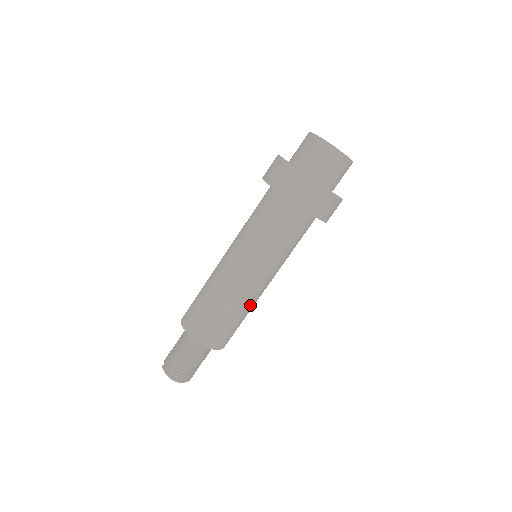
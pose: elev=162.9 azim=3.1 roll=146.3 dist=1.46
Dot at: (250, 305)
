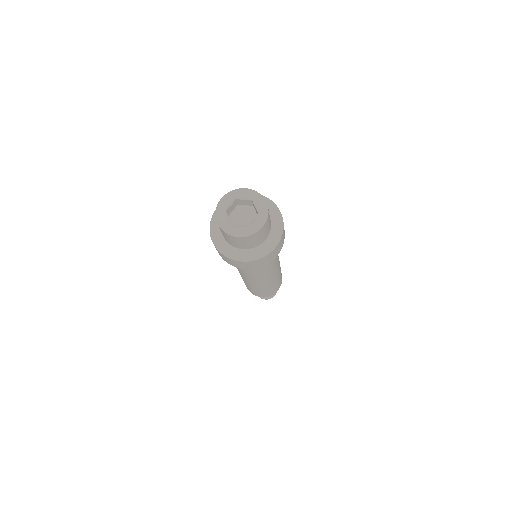
Dot at: occluded
